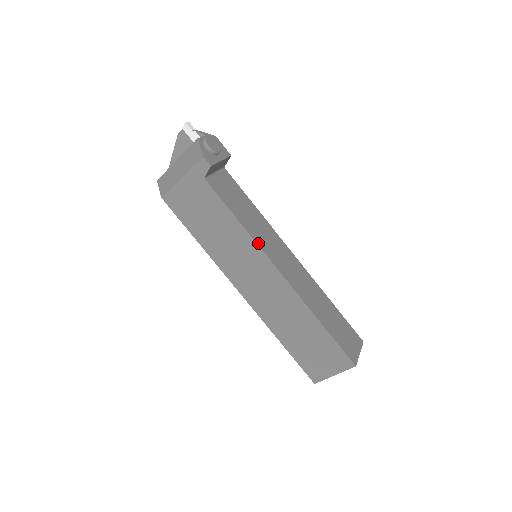
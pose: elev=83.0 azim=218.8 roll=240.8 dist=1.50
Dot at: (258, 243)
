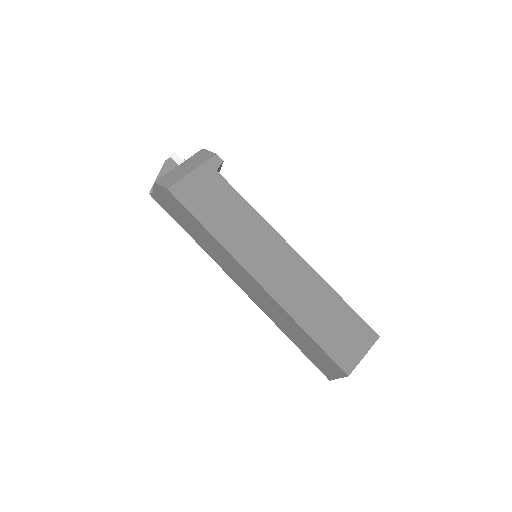
Dot at: (270, 226)
